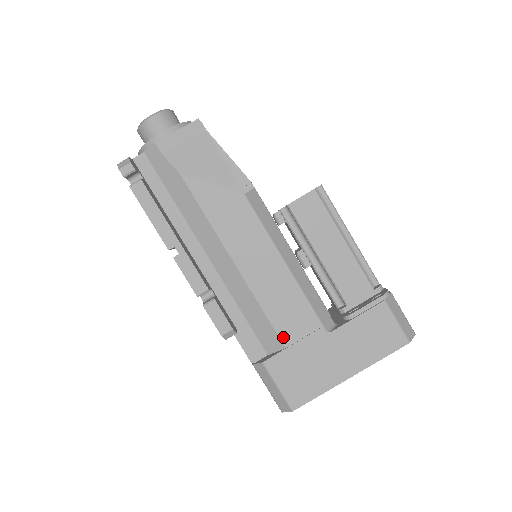
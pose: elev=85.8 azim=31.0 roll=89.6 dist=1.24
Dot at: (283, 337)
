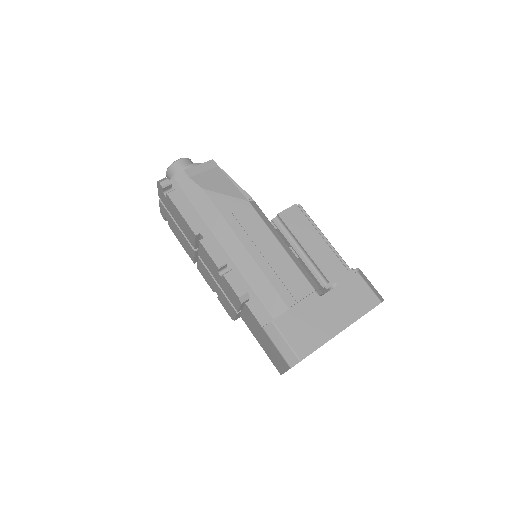
Dot at: (286, 300)
